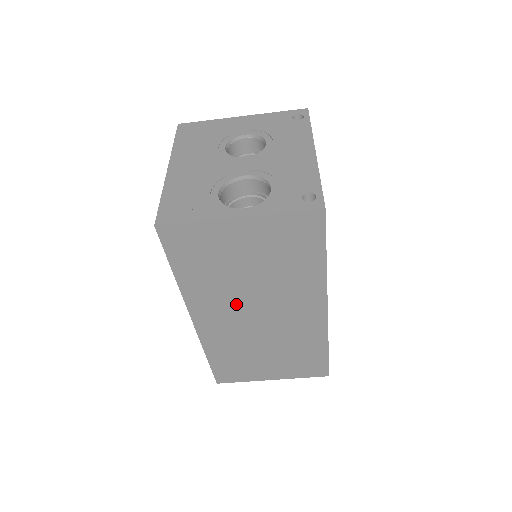
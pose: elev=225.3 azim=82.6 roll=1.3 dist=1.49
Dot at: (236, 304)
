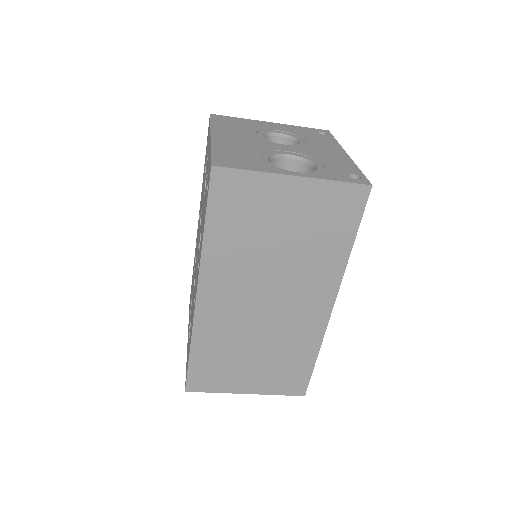
Dot at: (250, 282)
